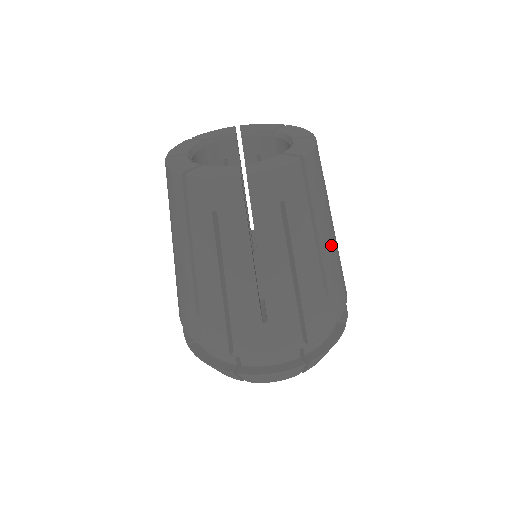
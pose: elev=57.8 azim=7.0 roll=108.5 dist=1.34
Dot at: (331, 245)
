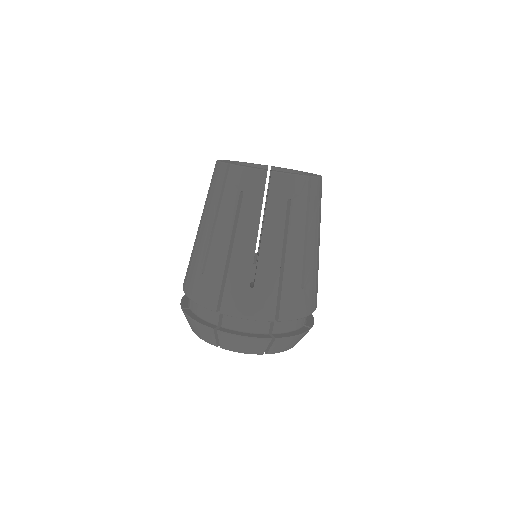
Dot at: (314, 253)
